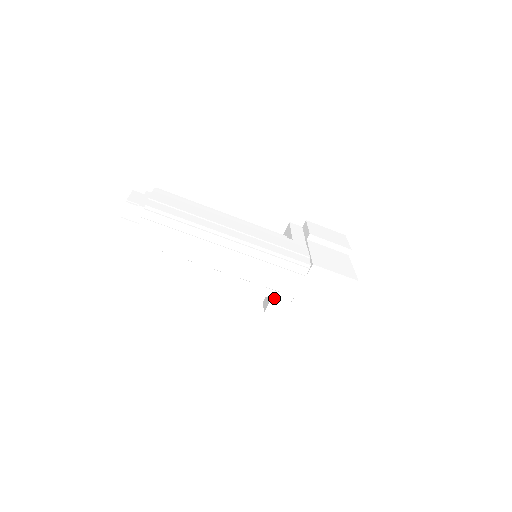
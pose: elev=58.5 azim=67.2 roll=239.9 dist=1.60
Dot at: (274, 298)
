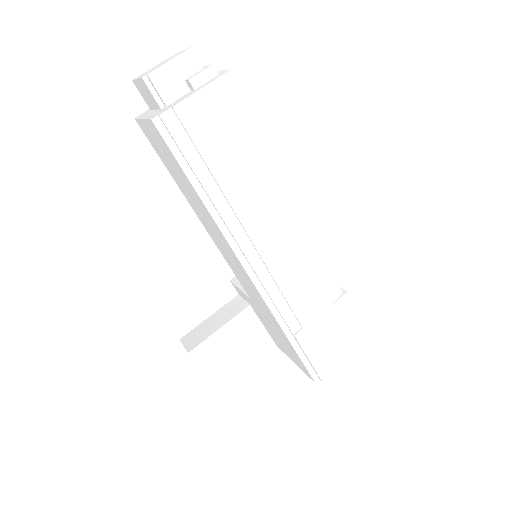
Dot at: (278, 319)
